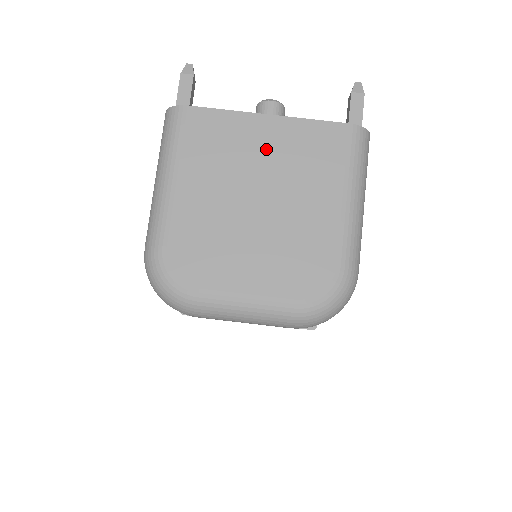
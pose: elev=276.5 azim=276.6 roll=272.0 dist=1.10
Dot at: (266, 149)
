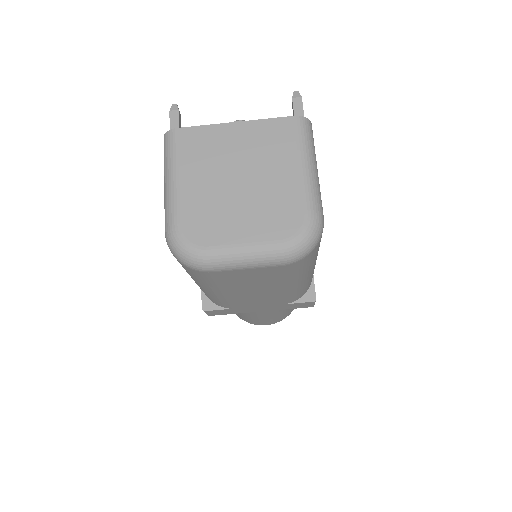
Dot at: (238, 144)
